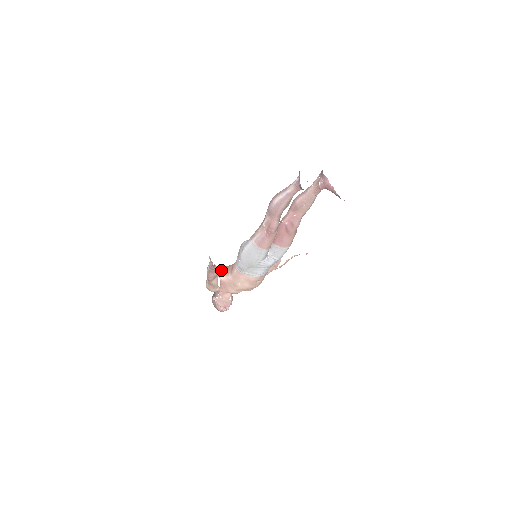
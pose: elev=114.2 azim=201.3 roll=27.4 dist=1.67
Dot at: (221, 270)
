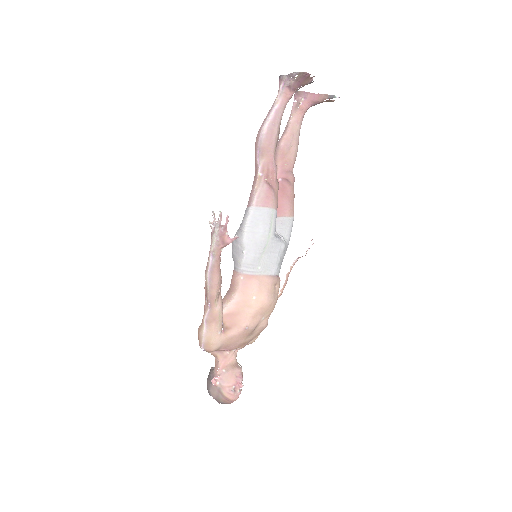
Dot at: occluded
